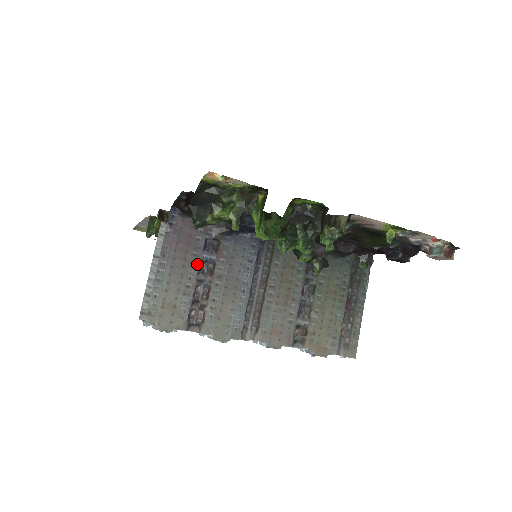
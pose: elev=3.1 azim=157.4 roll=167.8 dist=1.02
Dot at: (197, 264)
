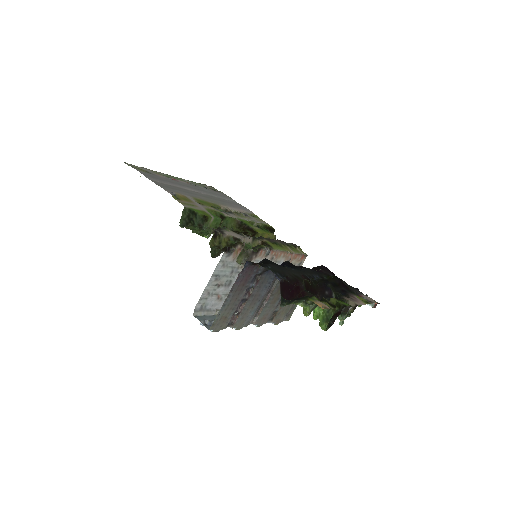
Dot at: (245, 291)
